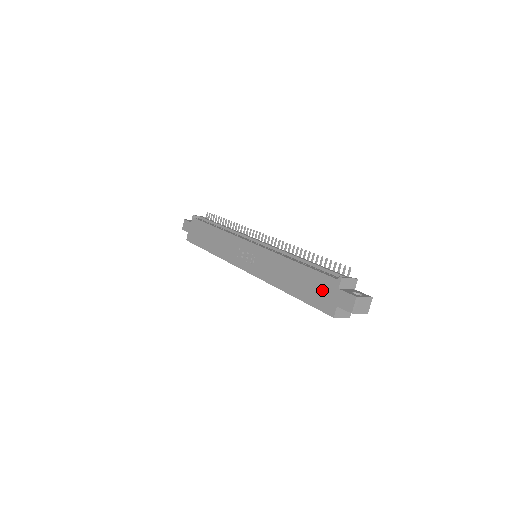
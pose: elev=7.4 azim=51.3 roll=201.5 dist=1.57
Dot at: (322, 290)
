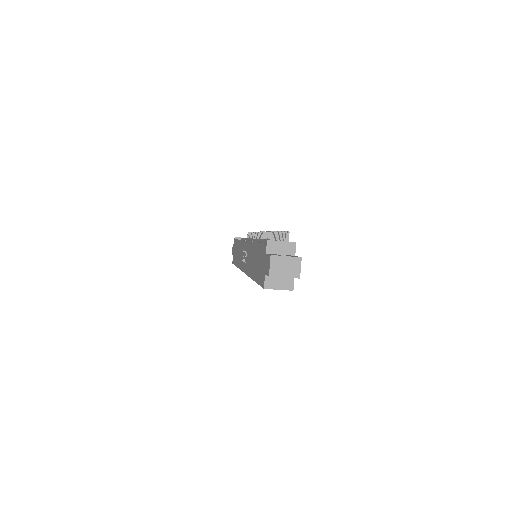
Dot at: (261, 262)
